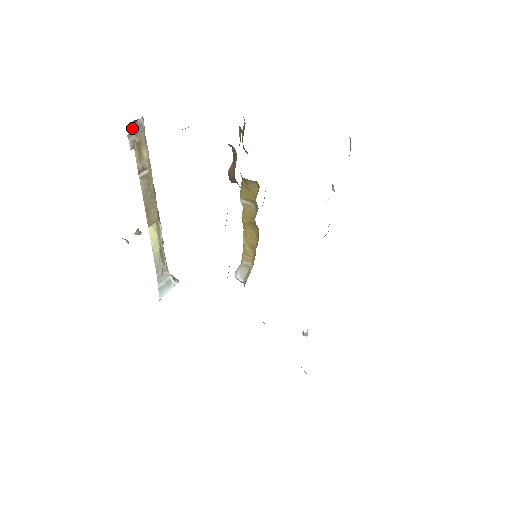
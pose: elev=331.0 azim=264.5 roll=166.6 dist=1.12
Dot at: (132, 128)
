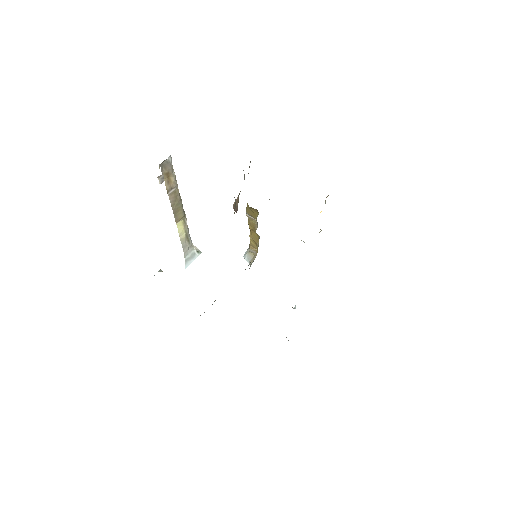
Dot at: (162, 165)
